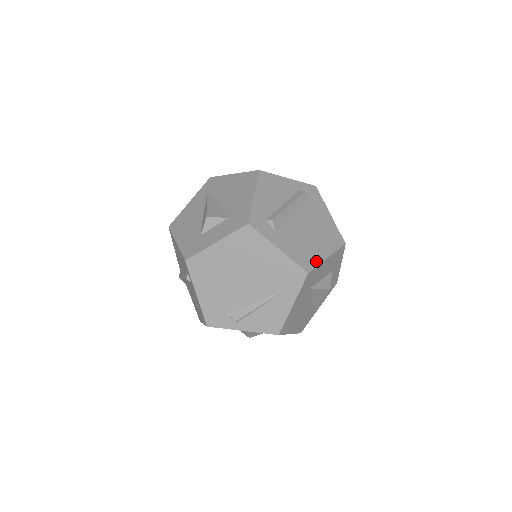
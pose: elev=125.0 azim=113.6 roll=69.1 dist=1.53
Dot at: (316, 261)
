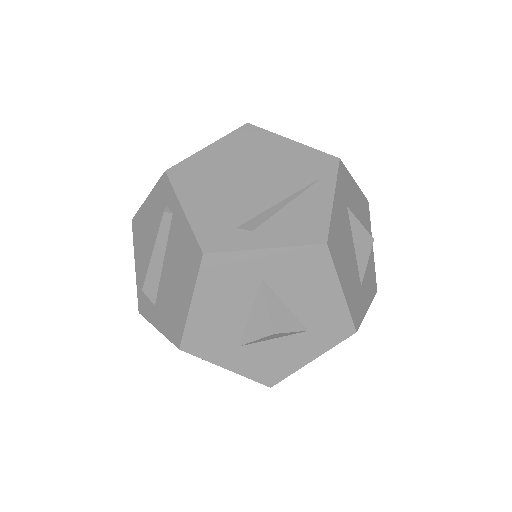
Dot at: occluded
